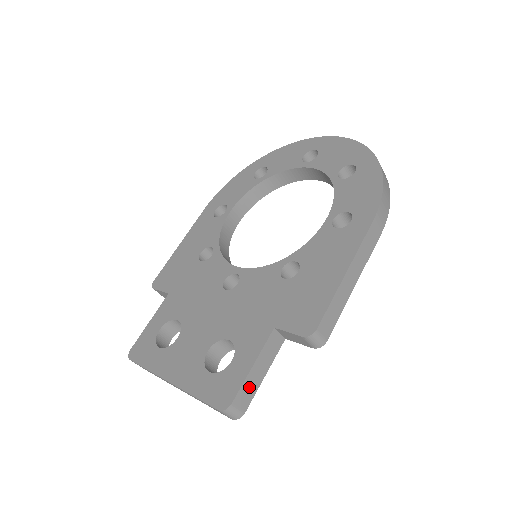
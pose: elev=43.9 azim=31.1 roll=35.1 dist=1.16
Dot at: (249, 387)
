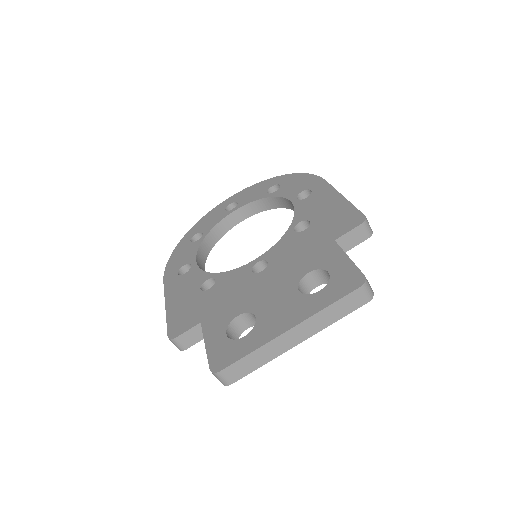
Dot at: occluded
